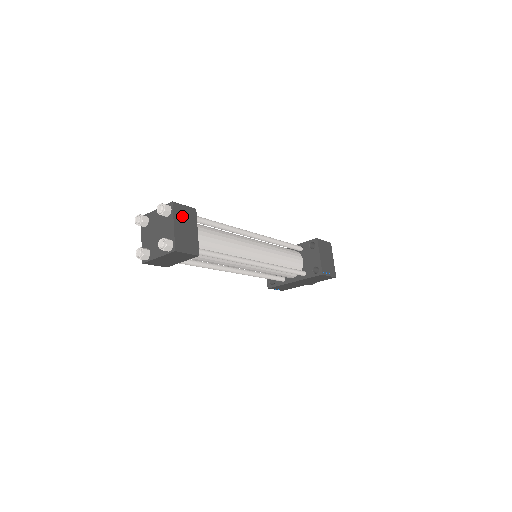
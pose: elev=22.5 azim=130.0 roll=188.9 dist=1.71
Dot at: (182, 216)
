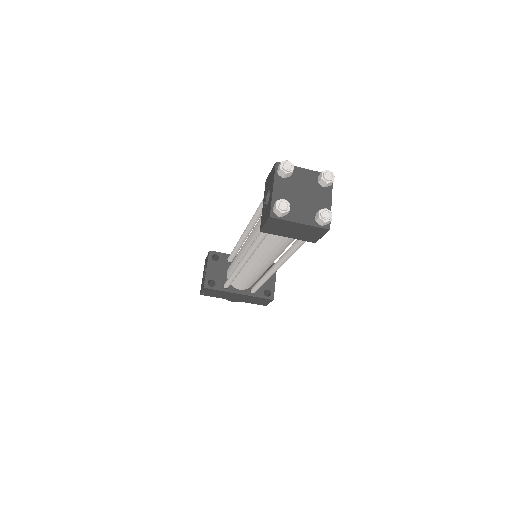
Dot at: occluded
